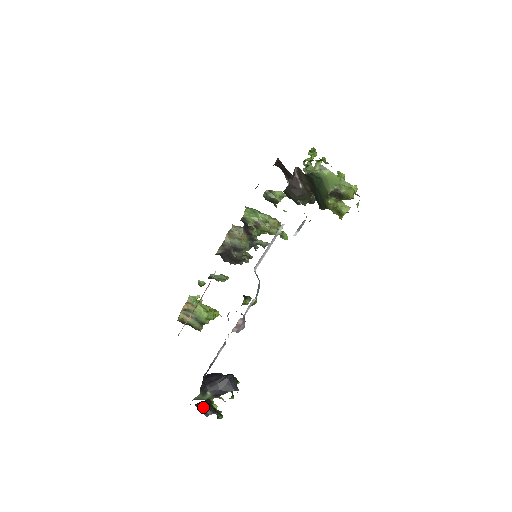
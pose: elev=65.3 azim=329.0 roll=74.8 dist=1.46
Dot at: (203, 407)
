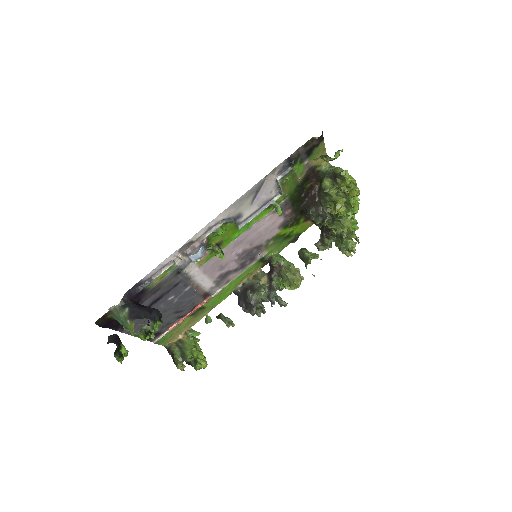
Dot at: (113, 337)
